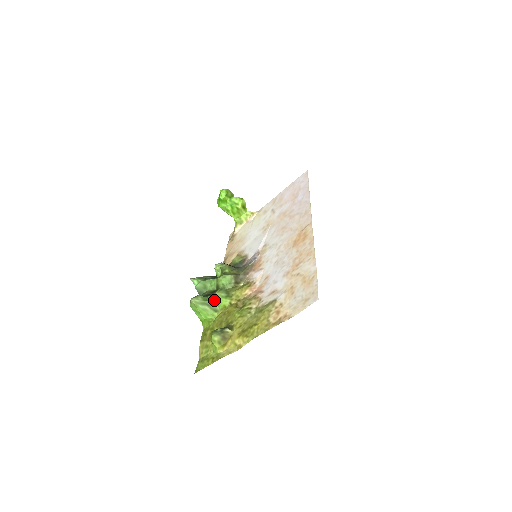
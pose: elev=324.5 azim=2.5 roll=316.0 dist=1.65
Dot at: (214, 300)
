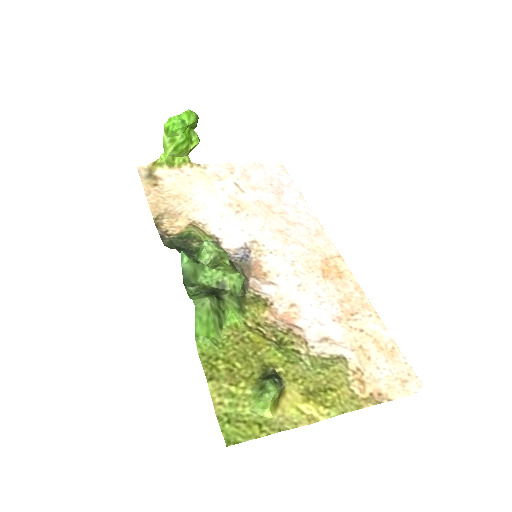
Dot at: (226, 310)
